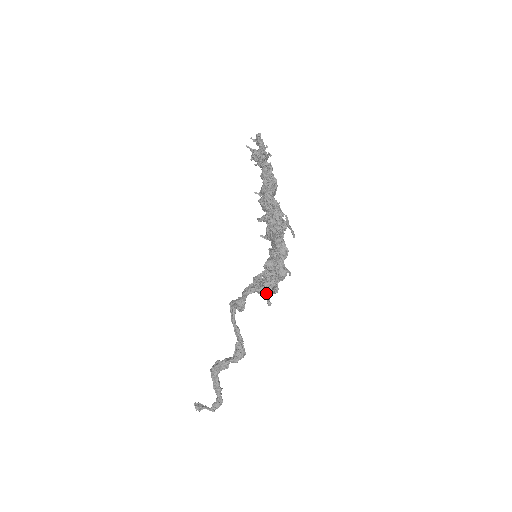
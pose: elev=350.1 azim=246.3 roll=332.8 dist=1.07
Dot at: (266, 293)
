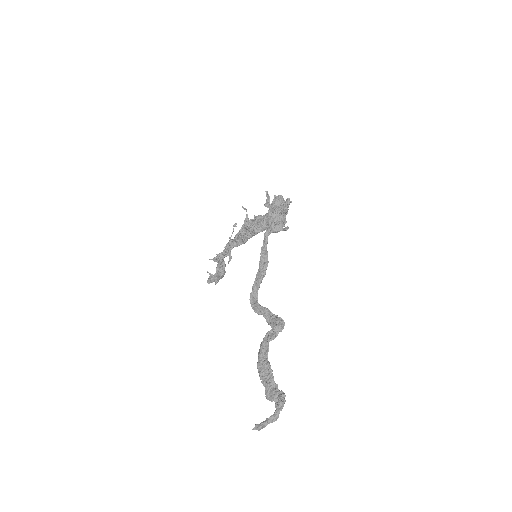
Dot at: (281, 224)
